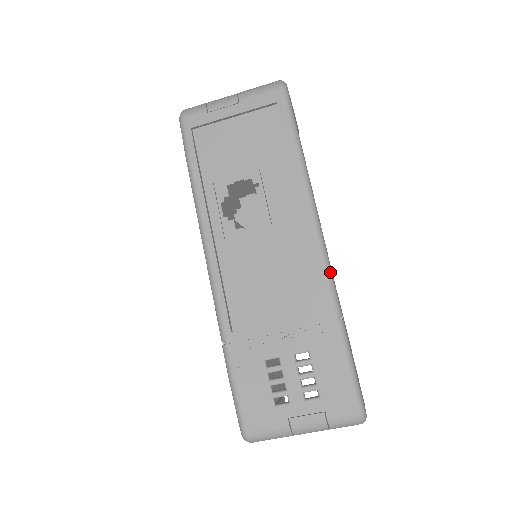
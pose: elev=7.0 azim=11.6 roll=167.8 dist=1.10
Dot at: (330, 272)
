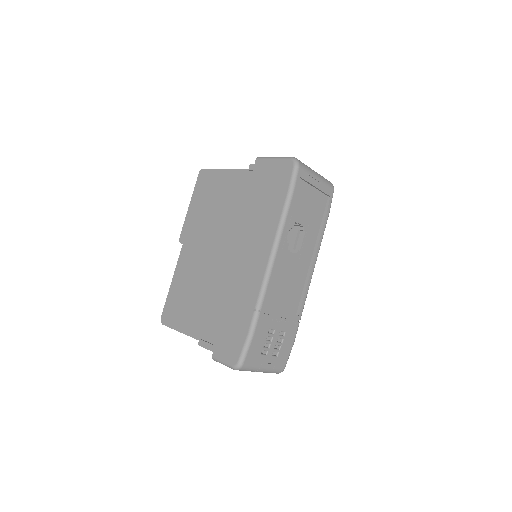
Dot at: (306, 296)
